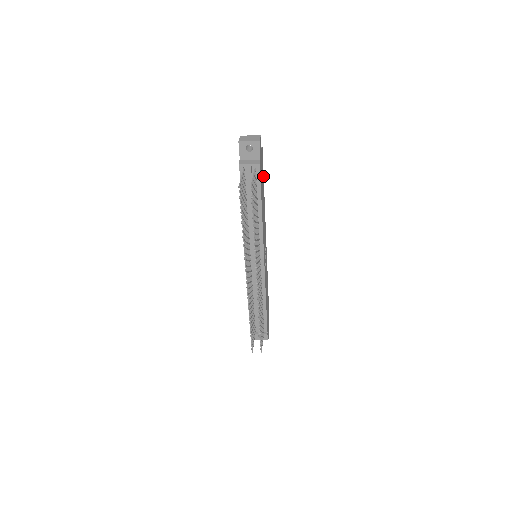
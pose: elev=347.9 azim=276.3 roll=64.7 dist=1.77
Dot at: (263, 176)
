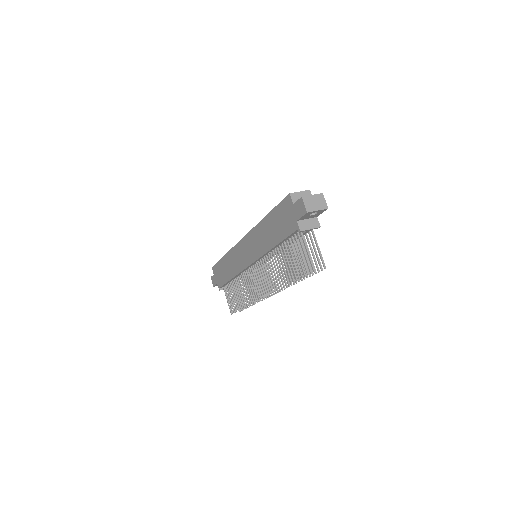
Dot at: occluded
